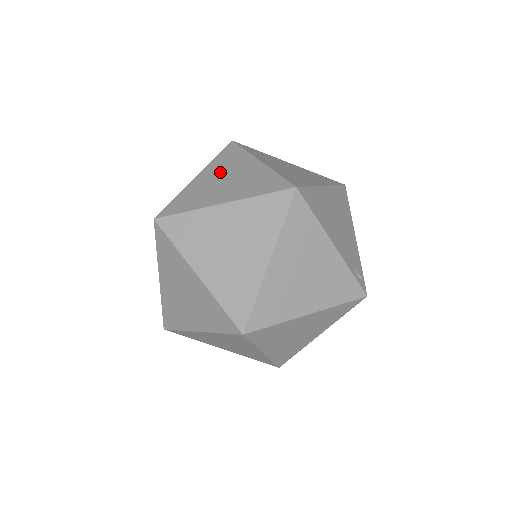
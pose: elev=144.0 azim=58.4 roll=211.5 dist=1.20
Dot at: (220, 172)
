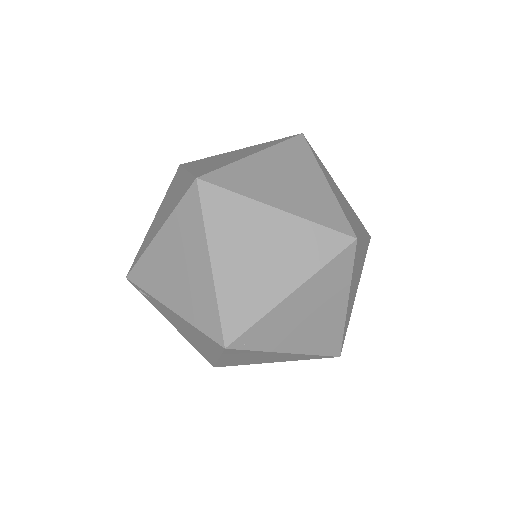
Dot at: (210, 161)
